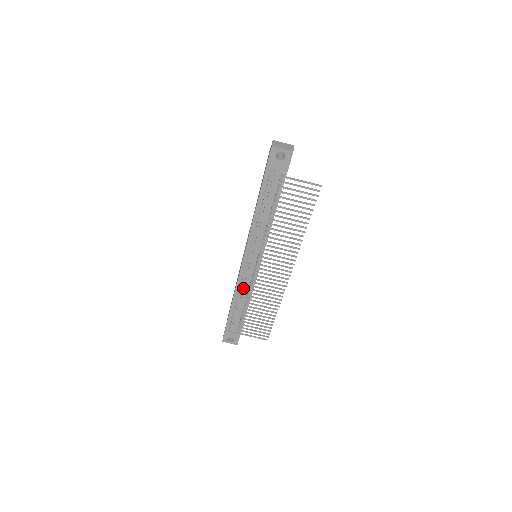
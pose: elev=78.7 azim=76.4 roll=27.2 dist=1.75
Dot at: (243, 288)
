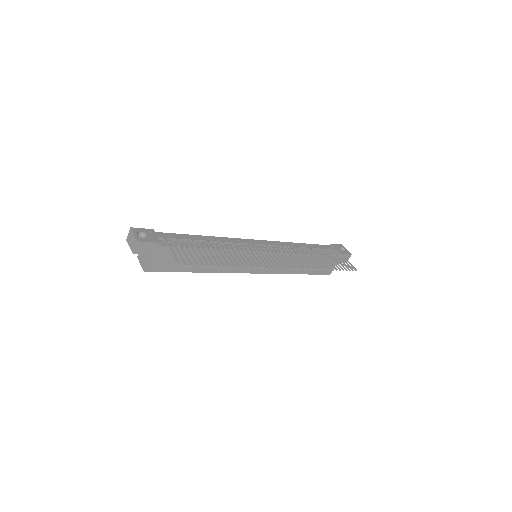
Dot at: (228, 240)
